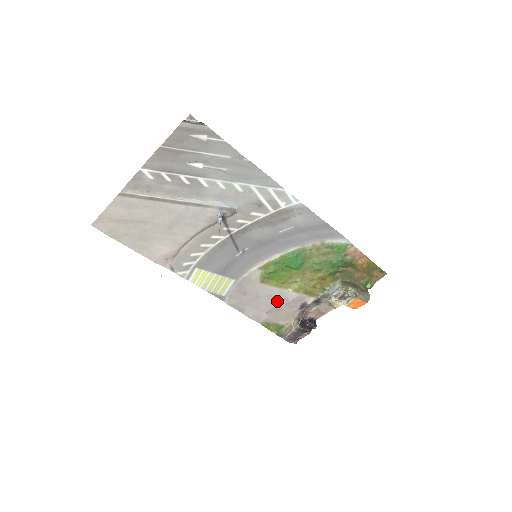
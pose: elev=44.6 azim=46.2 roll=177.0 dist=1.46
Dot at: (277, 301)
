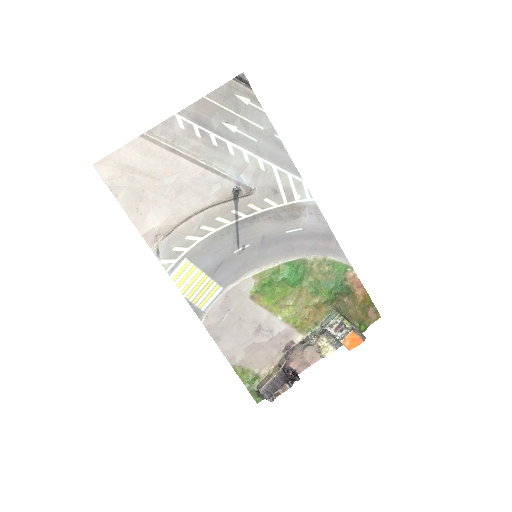
Dot at: (261, 332)
